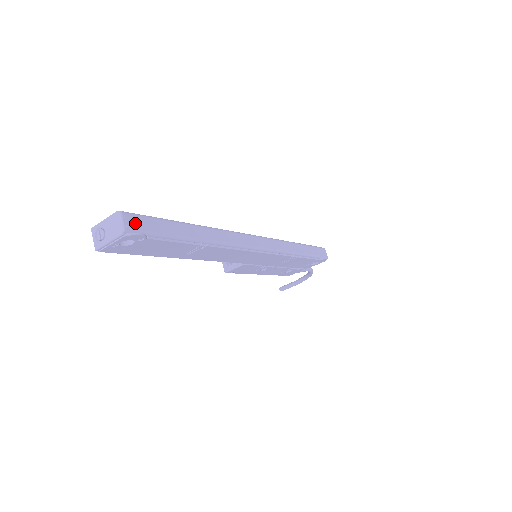
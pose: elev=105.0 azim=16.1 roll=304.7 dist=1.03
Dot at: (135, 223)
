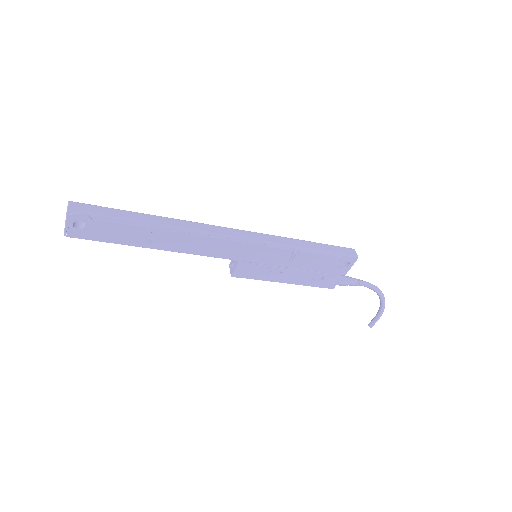
Dot at: (79, 207)
